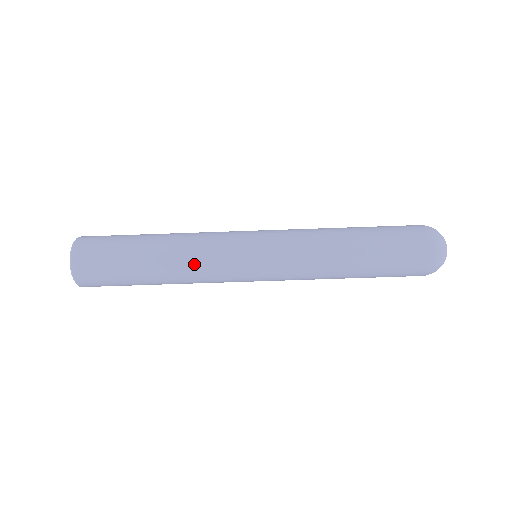
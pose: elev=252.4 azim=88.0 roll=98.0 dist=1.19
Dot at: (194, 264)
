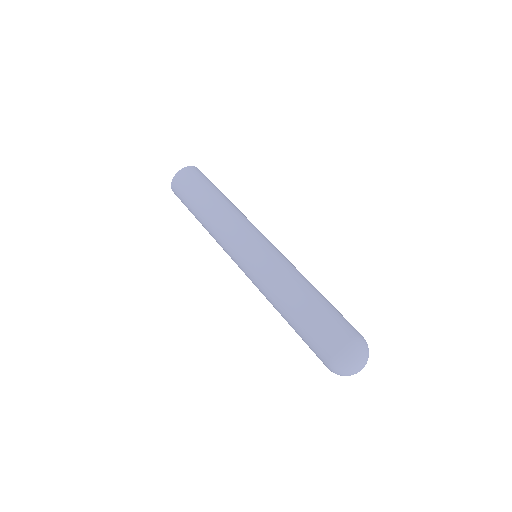
Dot at: (242, 214)
